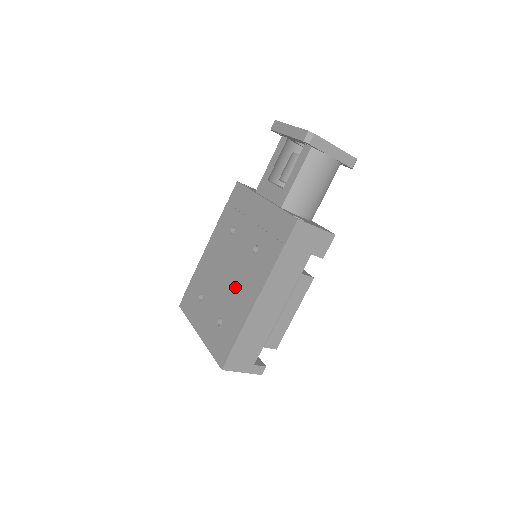
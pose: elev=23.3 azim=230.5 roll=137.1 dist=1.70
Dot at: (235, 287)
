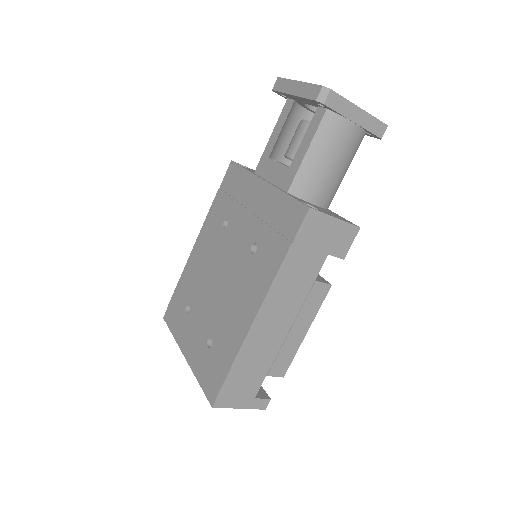
Dot at: (228, 298)
